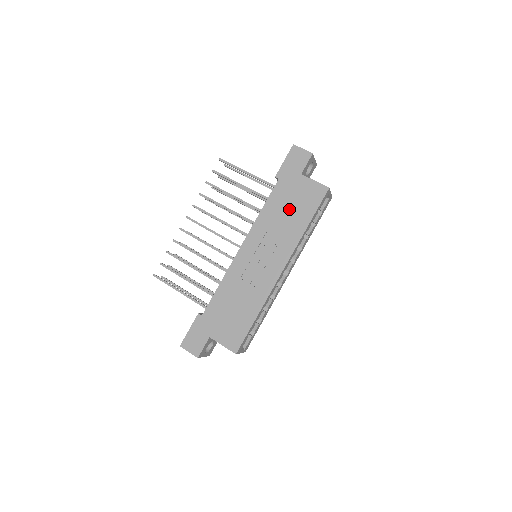
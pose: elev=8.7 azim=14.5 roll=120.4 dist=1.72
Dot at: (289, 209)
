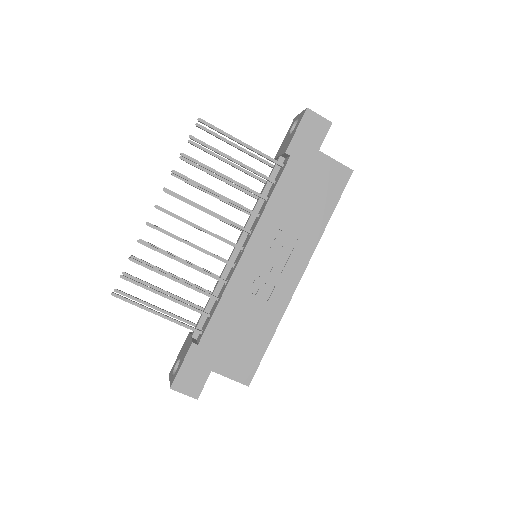
Dot at: (306, 198)
